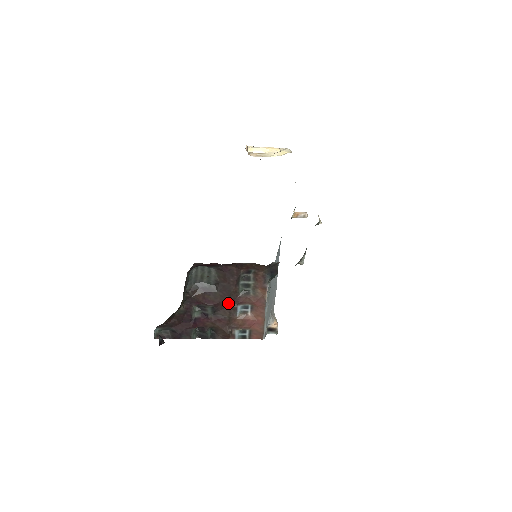
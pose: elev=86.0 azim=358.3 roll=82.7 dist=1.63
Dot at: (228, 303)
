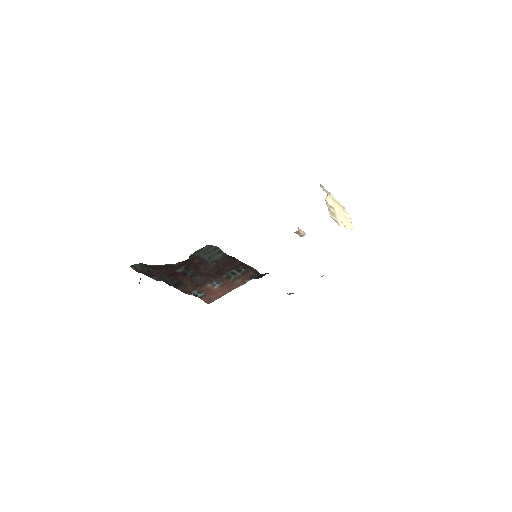
Dot at: (210, 276)
